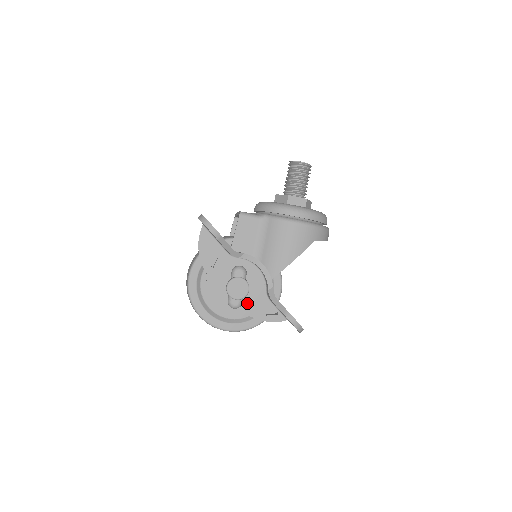
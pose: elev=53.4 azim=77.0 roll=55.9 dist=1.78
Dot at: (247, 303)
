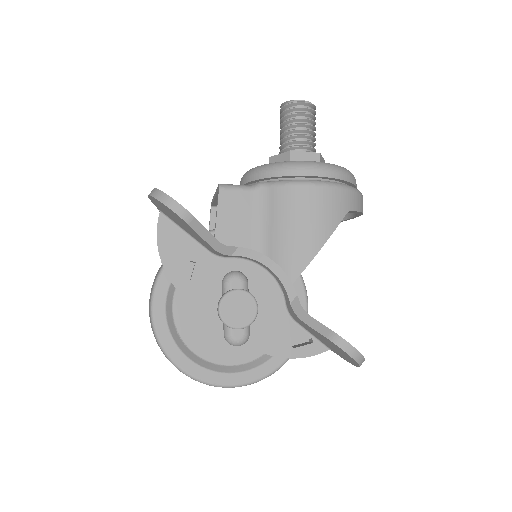
Dot at: (257, 332)
